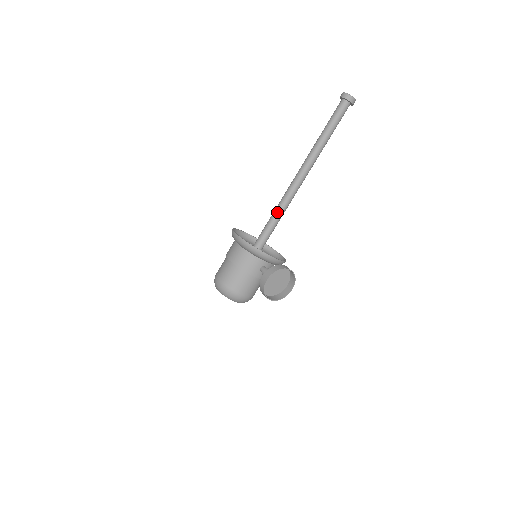
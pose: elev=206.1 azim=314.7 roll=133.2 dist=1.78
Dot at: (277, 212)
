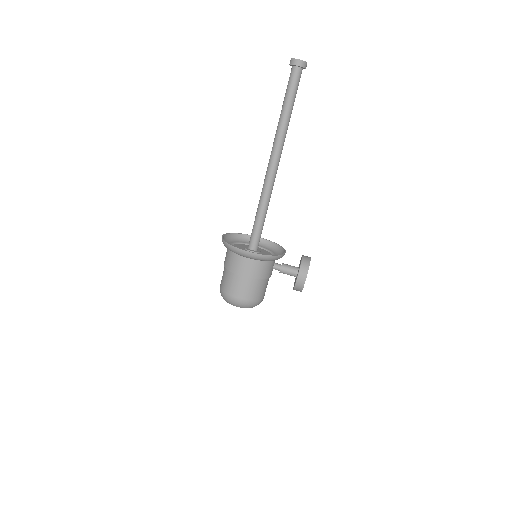
Dot at: (265, 207)
